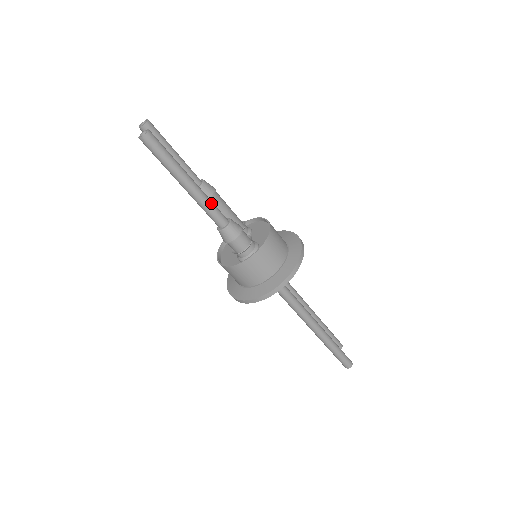
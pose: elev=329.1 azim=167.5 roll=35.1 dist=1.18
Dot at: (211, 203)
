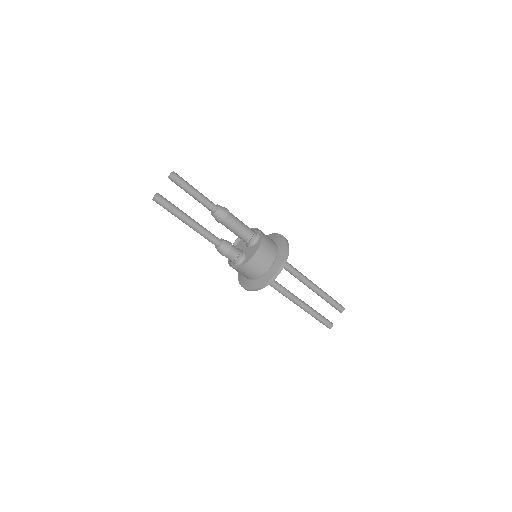
Dot at: (205, 235)
